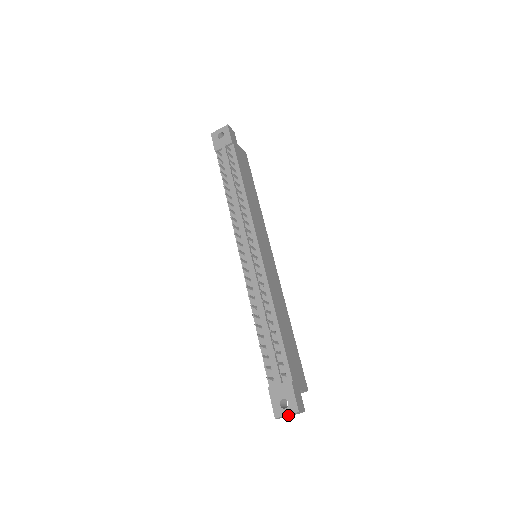
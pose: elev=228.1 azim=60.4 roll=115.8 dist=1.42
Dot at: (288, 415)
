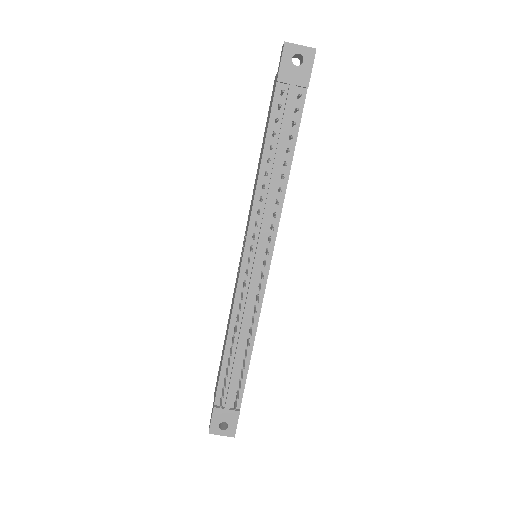
Dot at: (221, 431)
